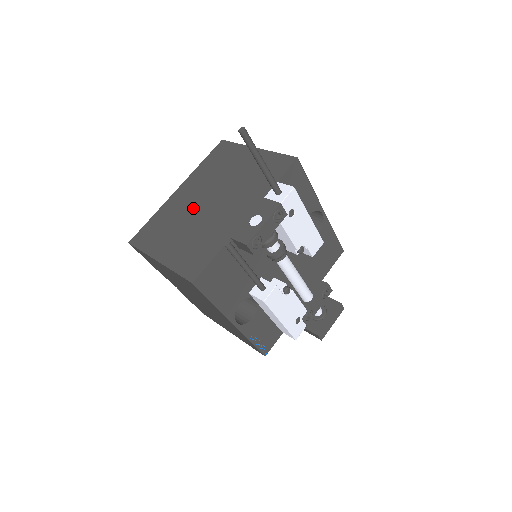
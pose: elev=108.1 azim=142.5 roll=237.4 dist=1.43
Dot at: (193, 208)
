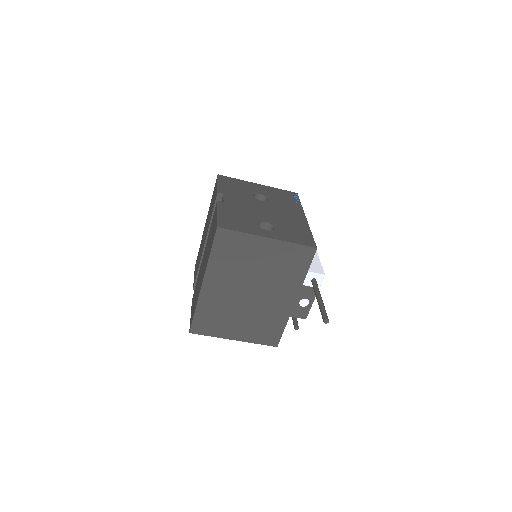
Dot at: (237, 300)
